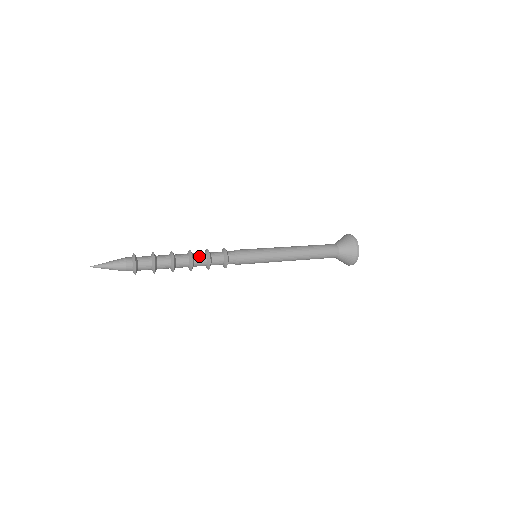
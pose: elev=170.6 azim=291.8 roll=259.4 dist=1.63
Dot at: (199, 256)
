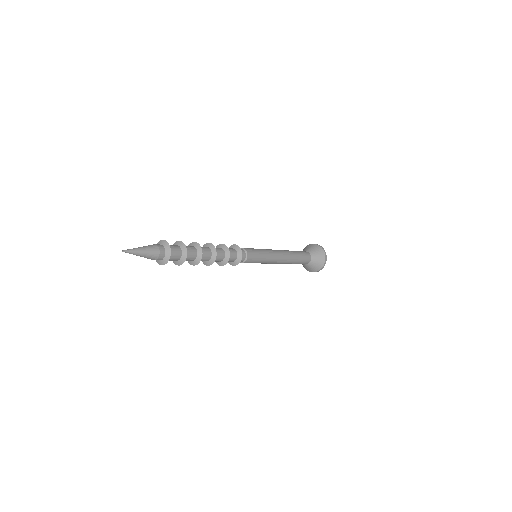
Dot at: (218, 249)
